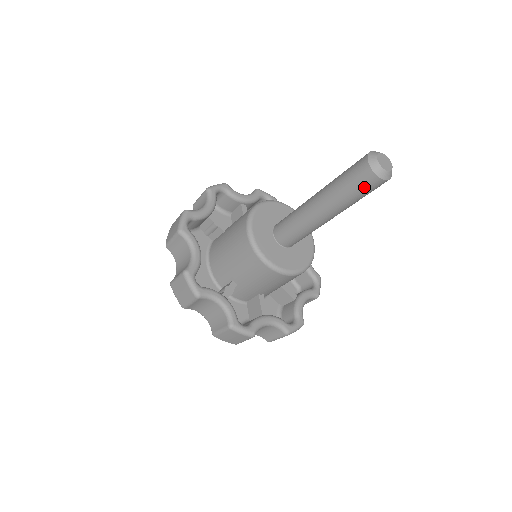
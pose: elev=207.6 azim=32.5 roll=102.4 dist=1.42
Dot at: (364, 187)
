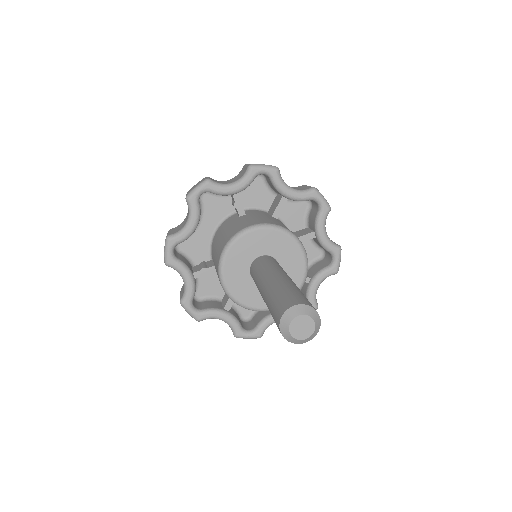
Dot at: occluded
